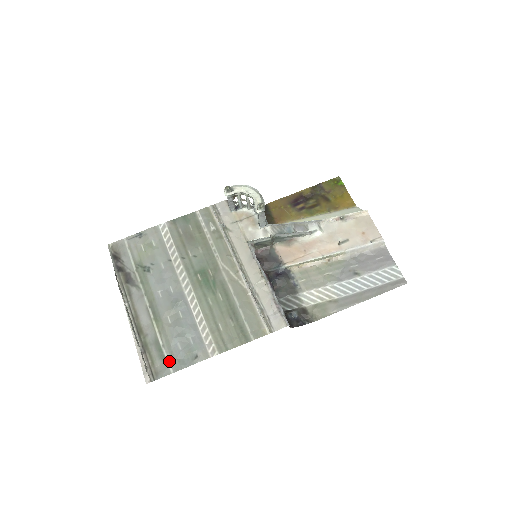
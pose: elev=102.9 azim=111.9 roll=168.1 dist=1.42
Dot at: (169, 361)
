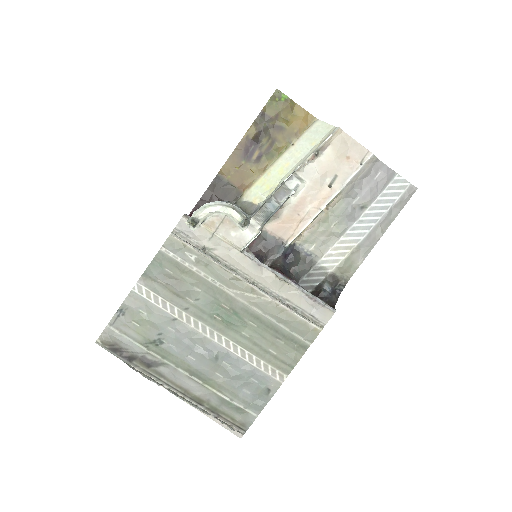
Dot at: (247, 409)
